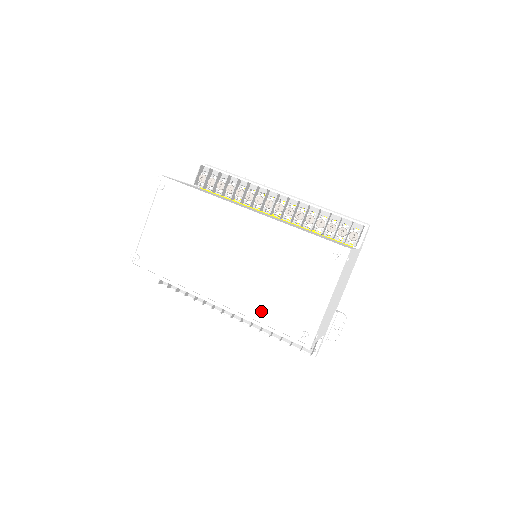
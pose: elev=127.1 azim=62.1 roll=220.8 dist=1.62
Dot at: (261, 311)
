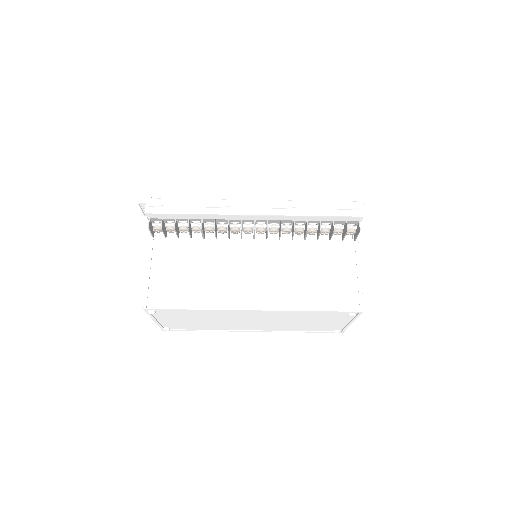
Dot at: (296, 329)
